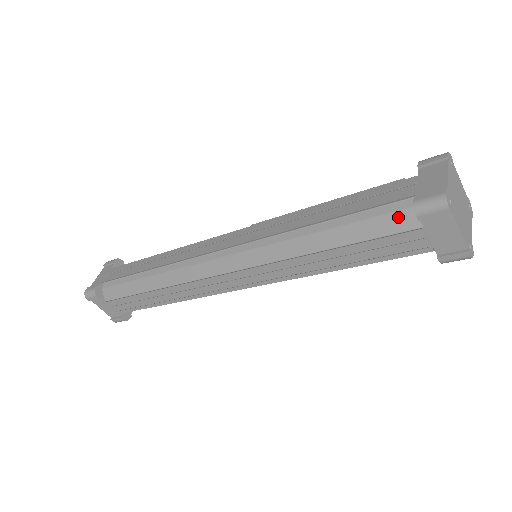
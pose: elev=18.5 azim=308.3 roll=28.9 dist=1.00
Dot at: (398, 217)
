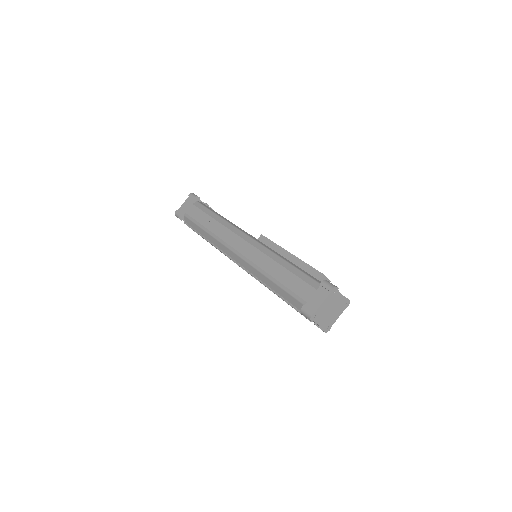
Dot at: (299, 304)
